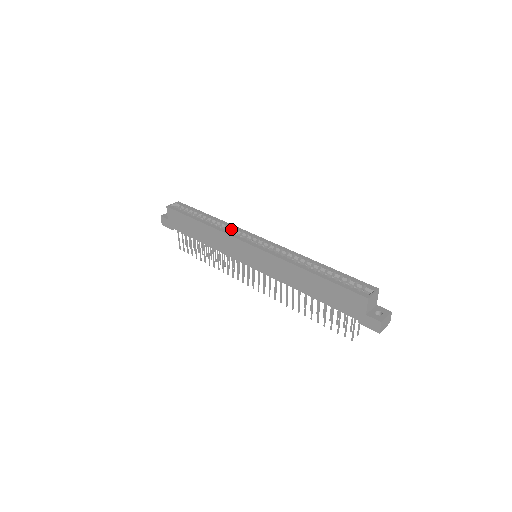
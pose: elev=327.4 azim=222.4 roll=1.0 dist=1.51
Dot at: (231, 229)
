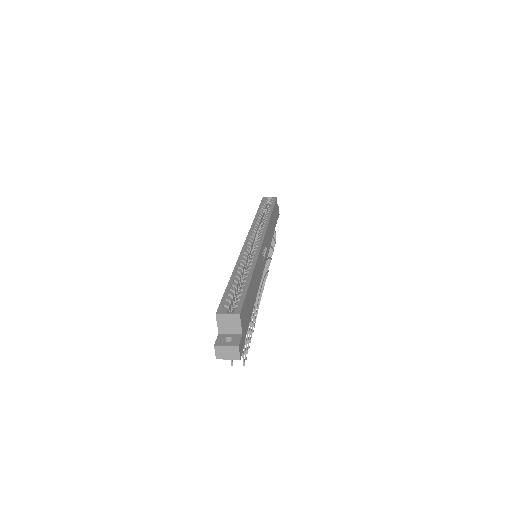
Dot at: occluded
